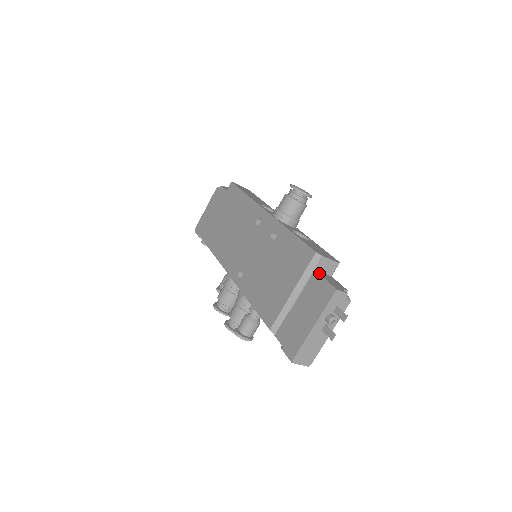
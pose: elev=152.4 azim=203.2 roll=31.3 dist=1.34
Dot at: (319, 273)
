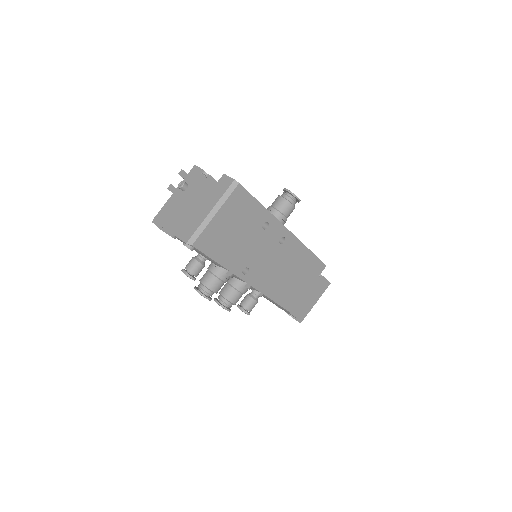
Dot at: occluded
